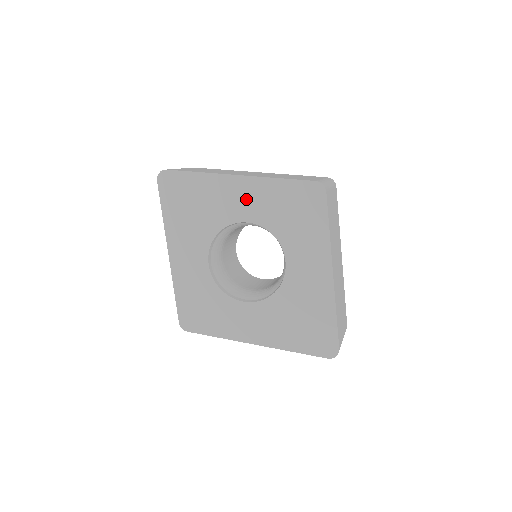
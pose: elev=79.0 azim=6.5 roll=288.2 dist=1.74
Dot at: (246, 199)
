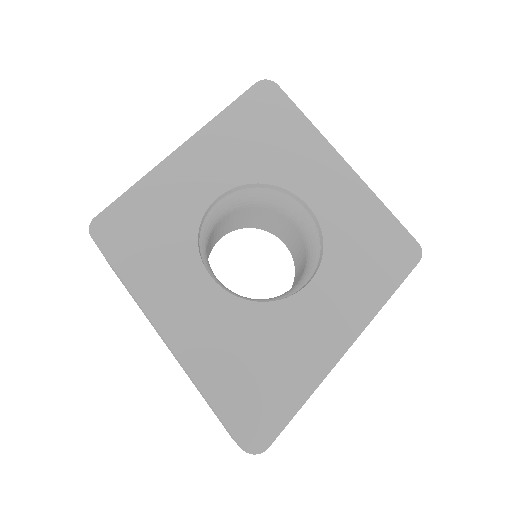
Dot at: (331, 187)
